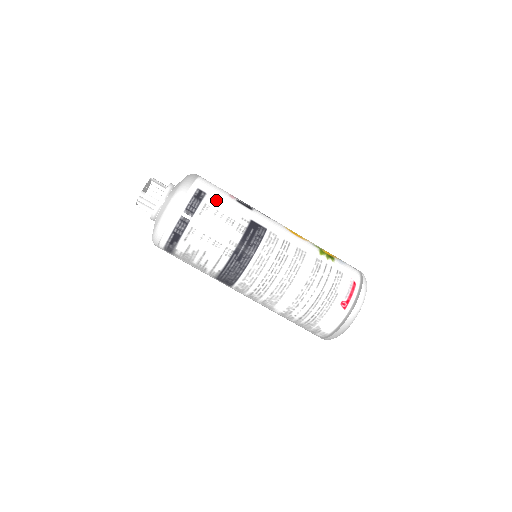
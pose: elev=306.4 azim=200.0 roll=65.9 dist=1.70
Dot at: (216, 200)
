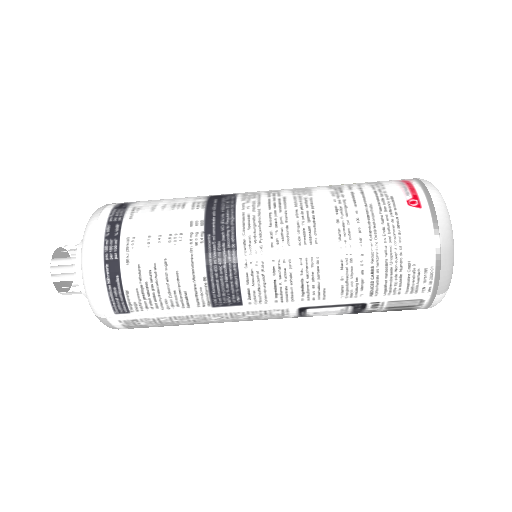
Dot at: (149, 201)
